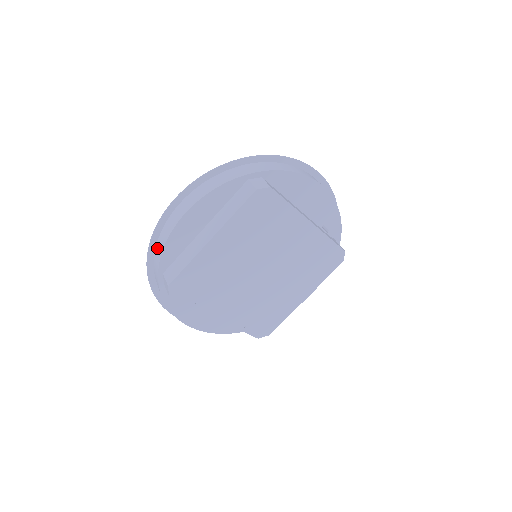
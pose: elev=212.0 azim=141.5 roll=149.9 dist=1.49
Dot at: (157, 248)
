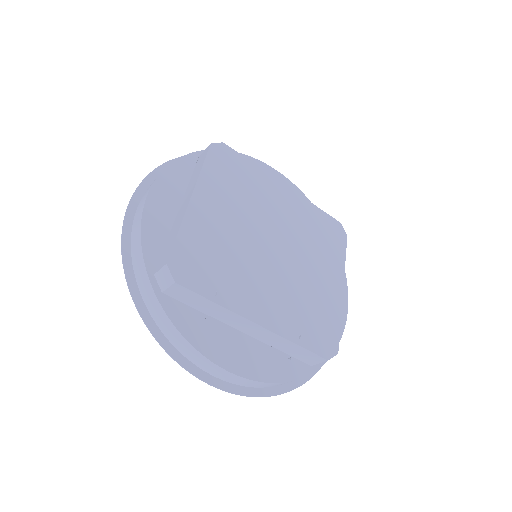
Dot at: (133, 256)
